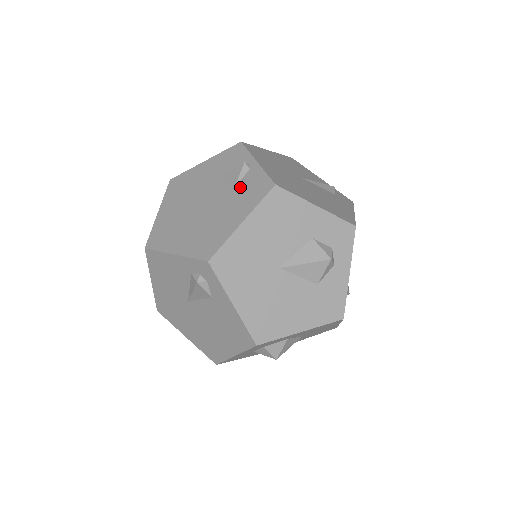
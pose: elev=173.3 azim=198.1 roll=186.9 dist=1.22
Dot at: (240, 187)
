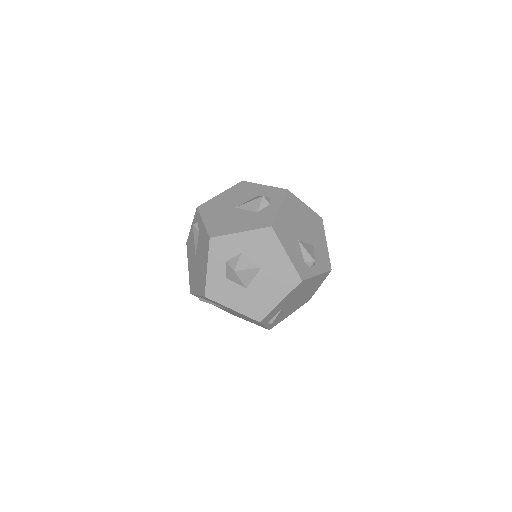
Dot at: occluded
